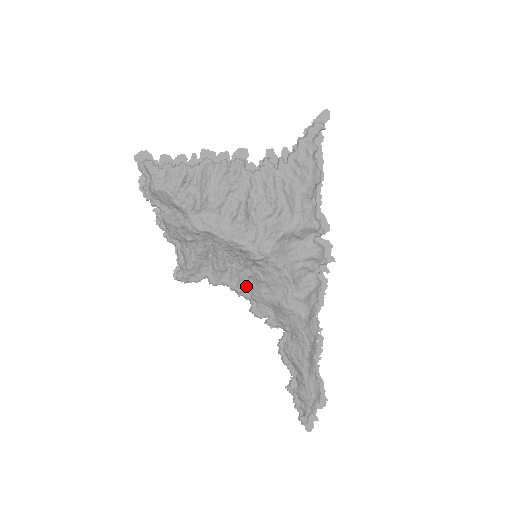
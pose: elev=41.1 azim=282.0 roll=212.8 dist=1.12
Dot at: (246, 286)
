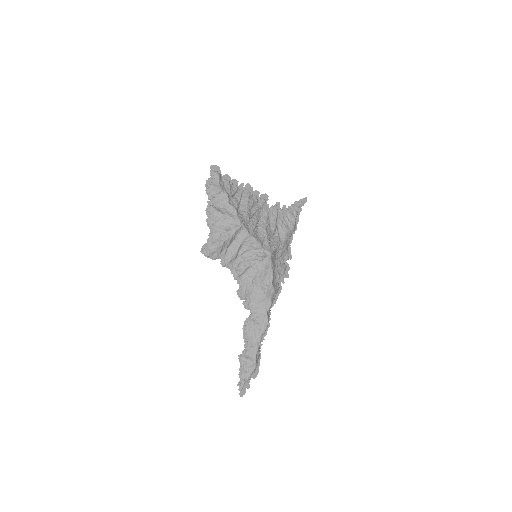
Dot at: (243, 273)
